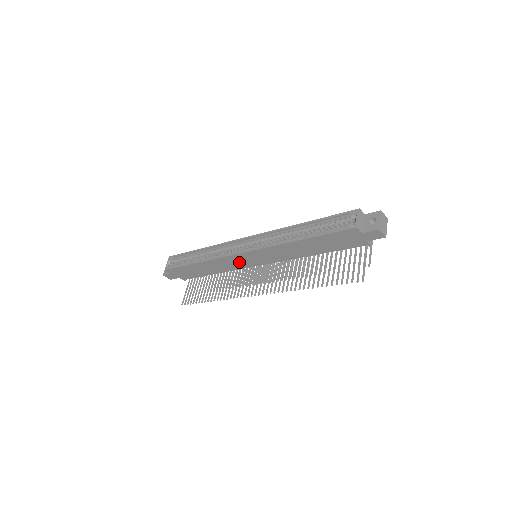
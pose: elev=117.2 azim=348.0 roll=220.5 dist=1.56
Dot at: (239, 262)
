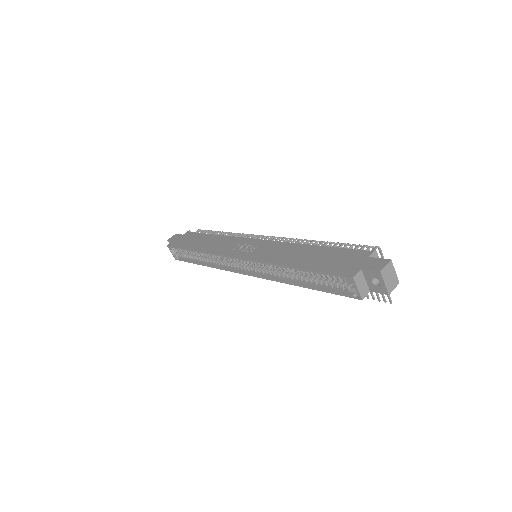
Dot at: occluded
